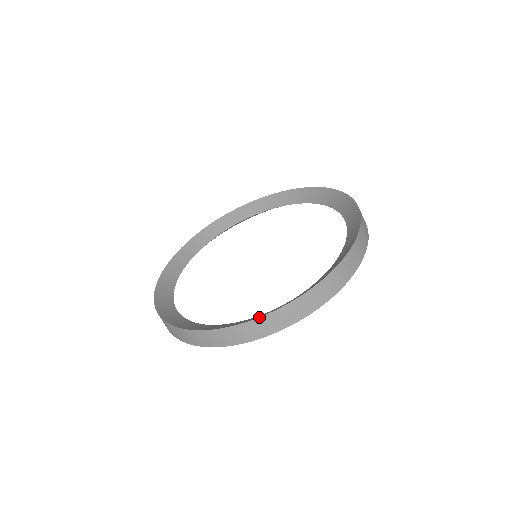
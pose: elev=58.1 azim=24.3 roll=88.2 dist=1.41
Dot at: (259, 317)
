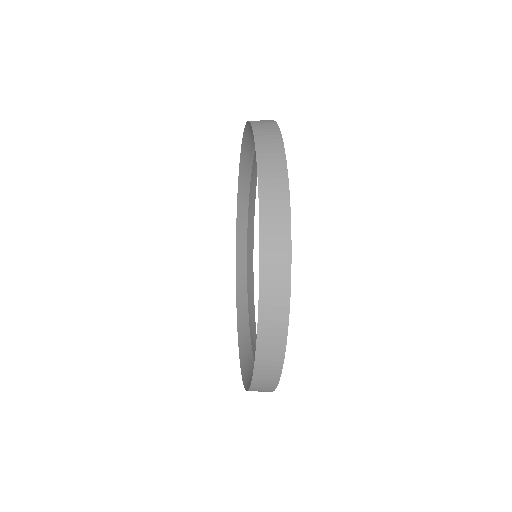
Dot at: occluded
